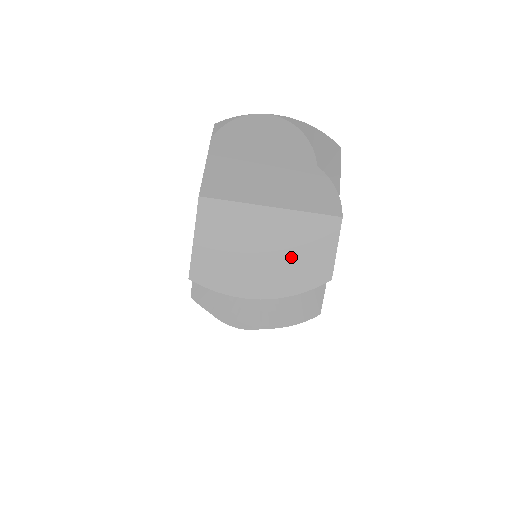
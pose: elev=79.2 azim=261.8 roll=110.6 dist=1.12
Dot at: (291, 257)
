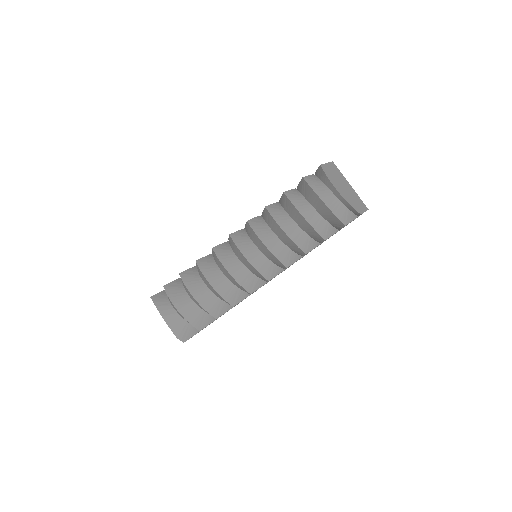
Dot at: (352, 198)
